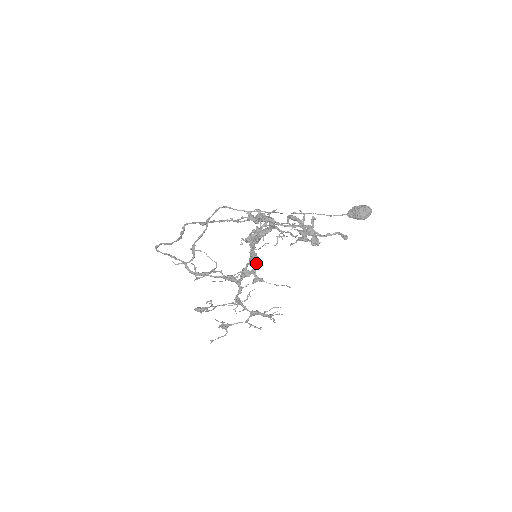
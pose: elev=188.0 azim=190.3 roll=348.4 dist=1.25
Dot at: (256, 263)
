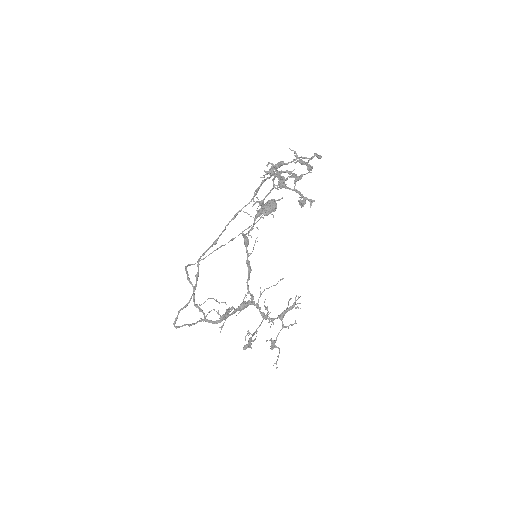
Dot at: (300, 193)
